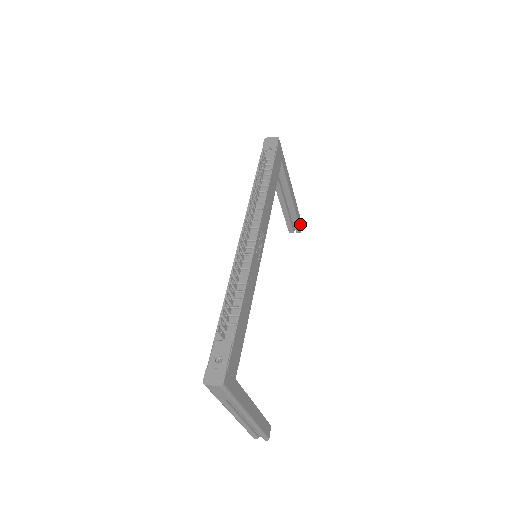
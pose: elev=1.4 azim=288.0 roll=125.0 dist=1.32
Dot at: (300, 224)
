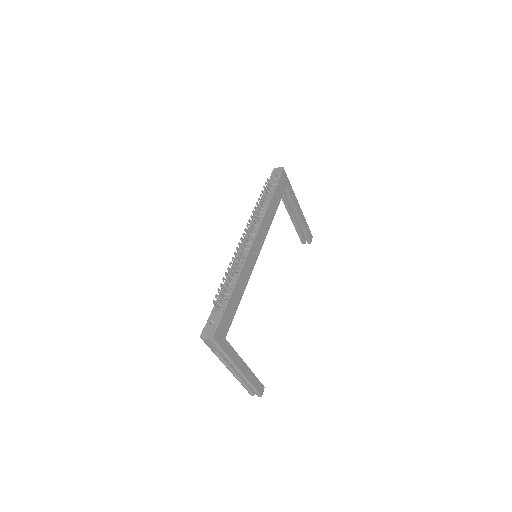
Dot at: (310, 236)
